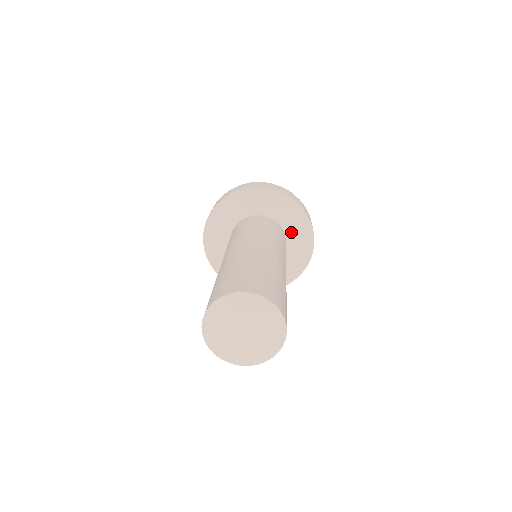
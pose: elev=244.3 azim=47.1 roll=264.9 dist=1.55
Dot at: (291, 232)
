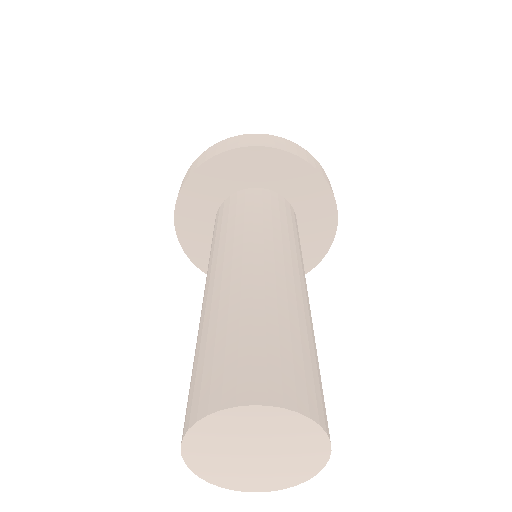
Dot at: occluded
